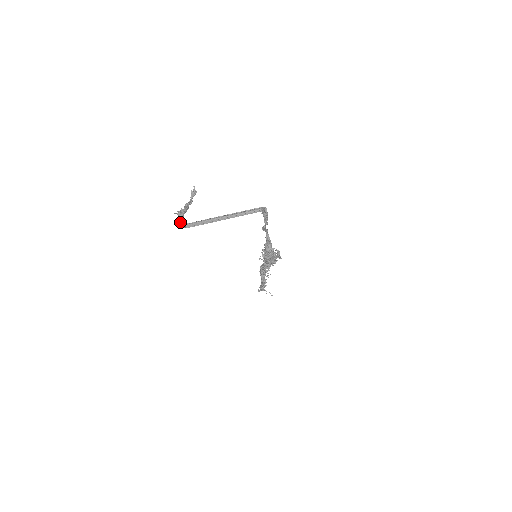
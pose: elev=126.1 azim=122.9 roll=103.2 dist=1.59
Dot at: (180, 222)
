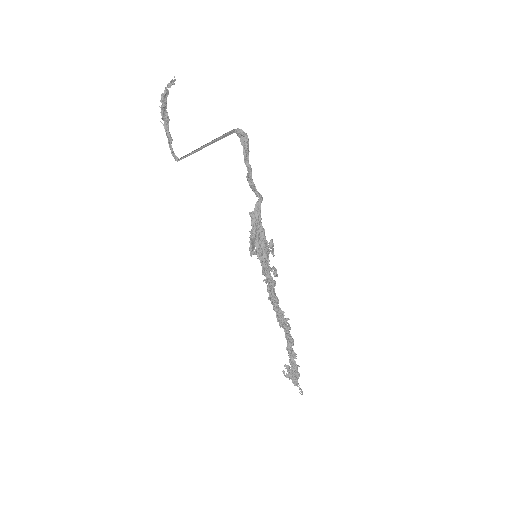
Dot at: (169, 144)
